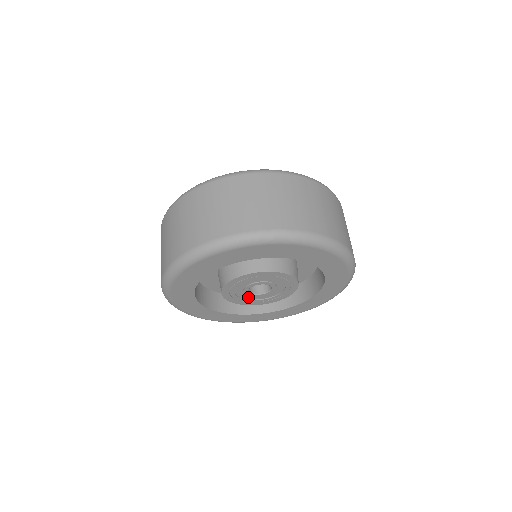
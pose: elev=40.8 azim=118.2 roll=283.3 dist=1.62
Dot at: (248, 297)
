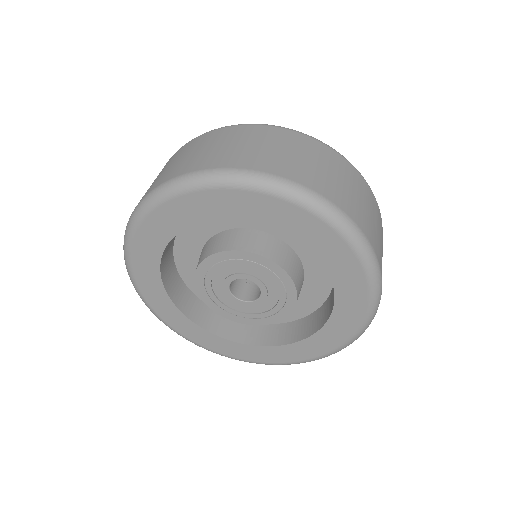
Dot at: (245, 309)
